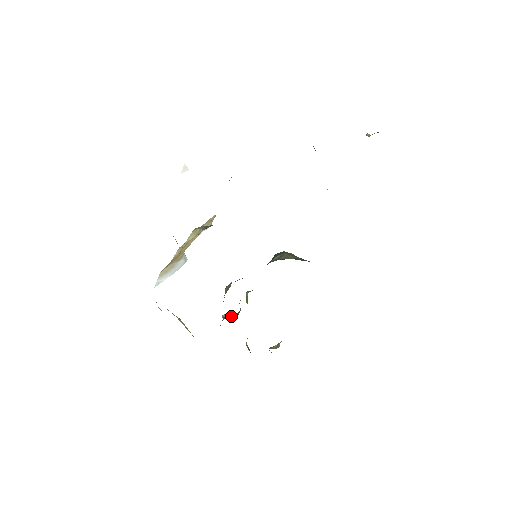
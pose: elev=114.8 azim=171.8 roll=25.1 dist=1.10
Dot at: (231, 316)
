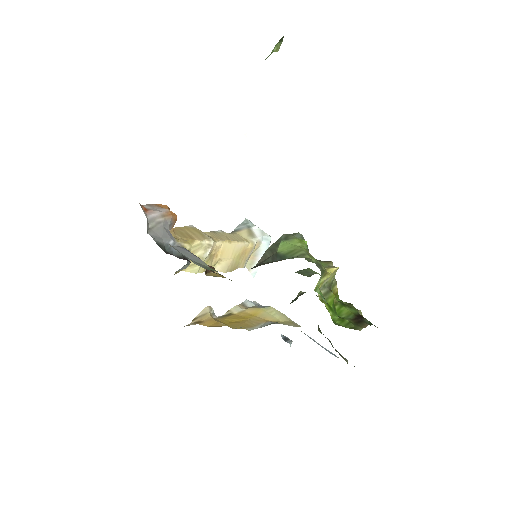
Dot at: (295, 299)
